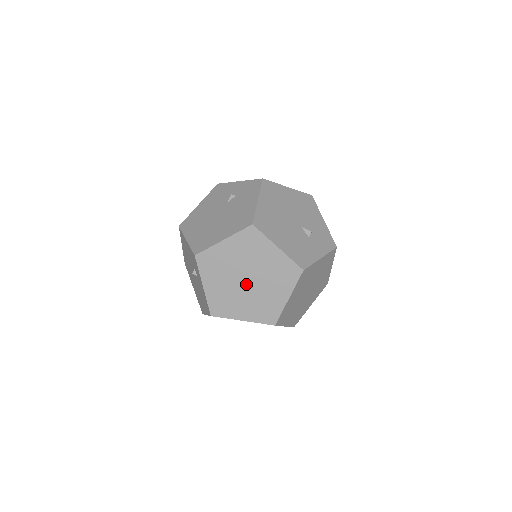
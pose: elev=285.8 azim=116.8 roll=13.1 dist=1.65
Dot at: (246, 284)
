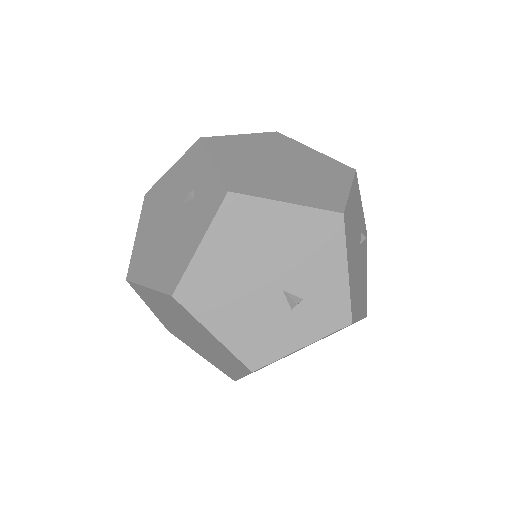
Dot at: (191, 336)
